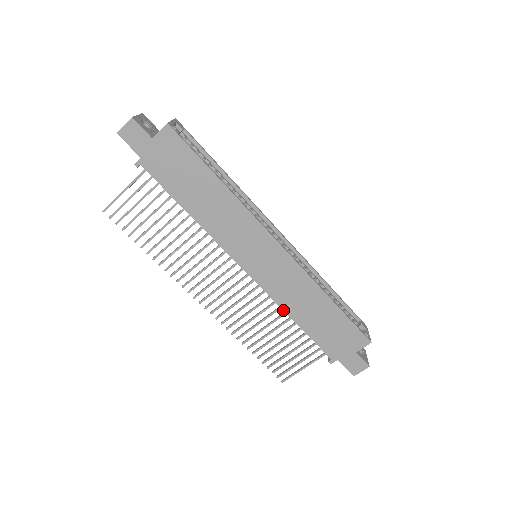
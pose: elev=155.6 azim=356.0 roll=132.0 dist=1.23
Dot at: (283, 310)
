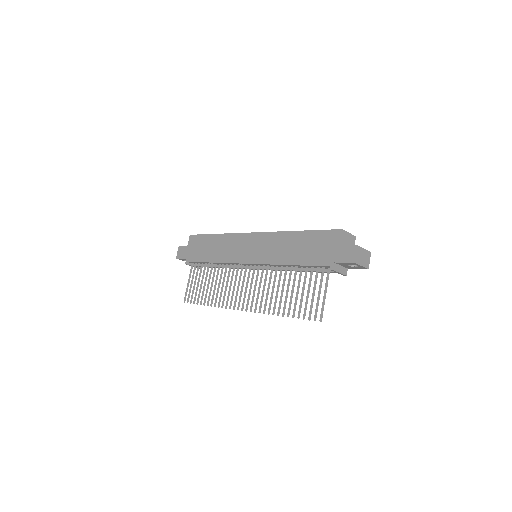
Dot at: (279, 265)
